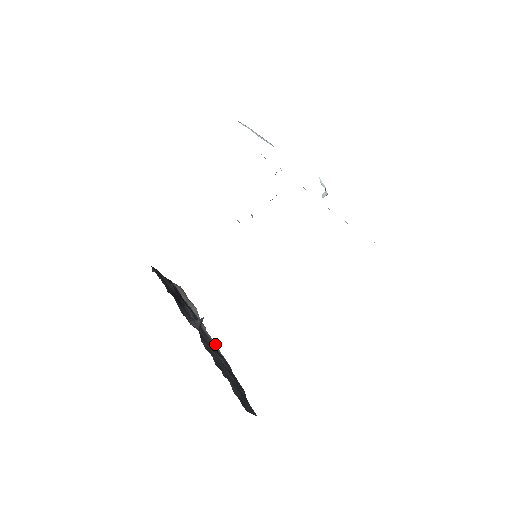
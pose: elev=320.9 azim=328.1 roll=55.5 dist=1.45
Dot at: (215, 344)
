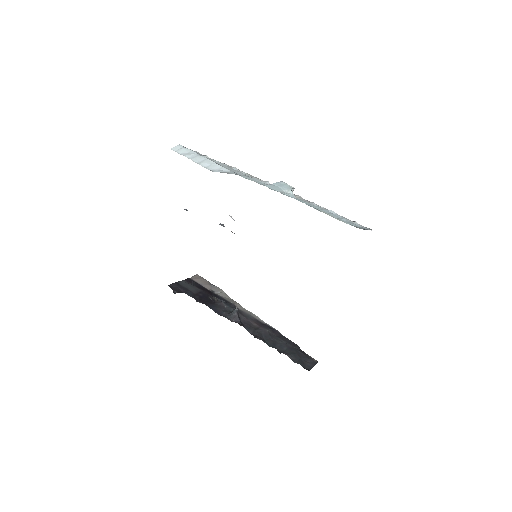
Dot at: (255, 316)
